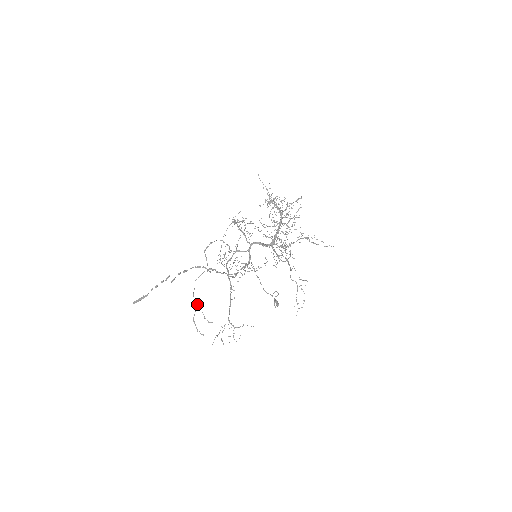
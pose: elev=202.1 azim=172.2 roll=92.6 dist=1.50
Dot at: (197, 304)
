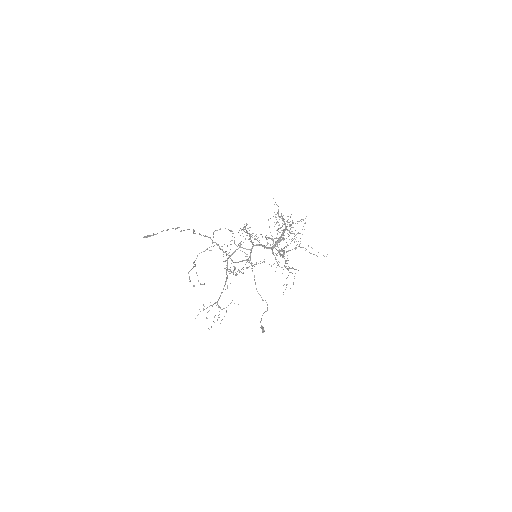
Dot at: (195, 266)
